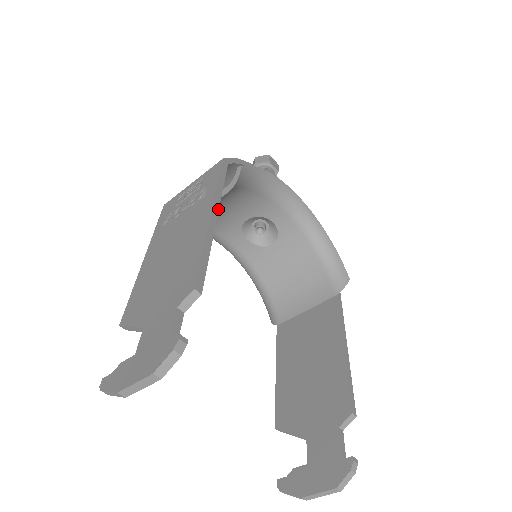
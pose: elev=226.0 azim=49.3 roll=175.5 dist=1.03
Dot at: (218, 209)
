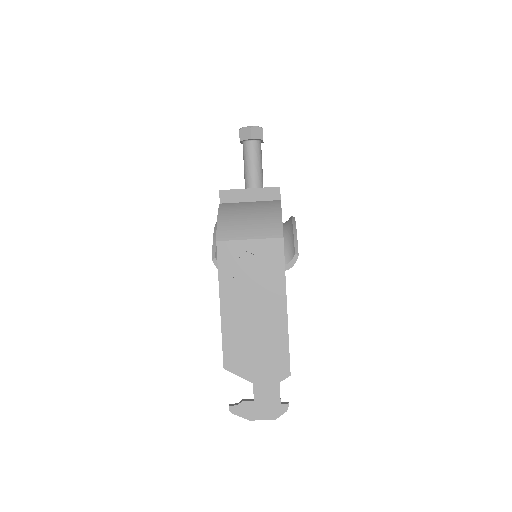
Dot at: occluded
